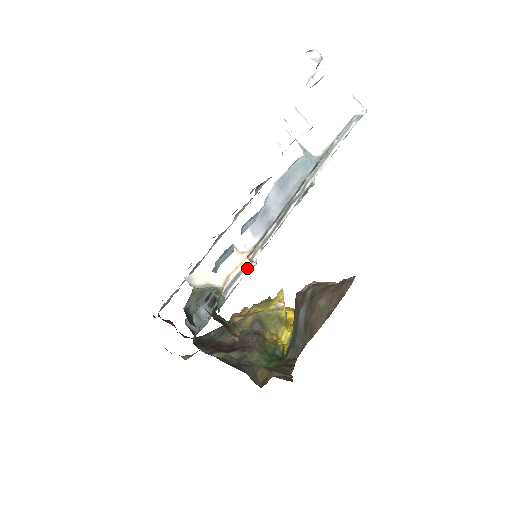
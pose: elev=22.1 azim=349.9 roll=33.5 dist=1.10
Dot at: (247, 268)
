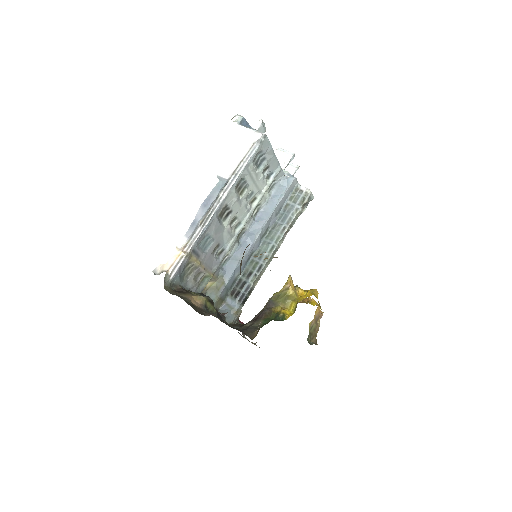
Dot at: (183, 257)
